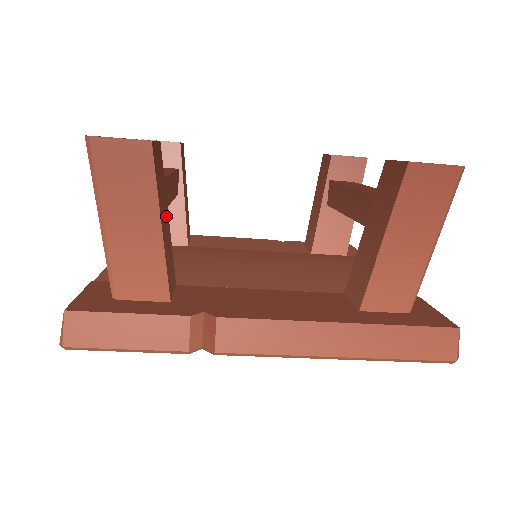
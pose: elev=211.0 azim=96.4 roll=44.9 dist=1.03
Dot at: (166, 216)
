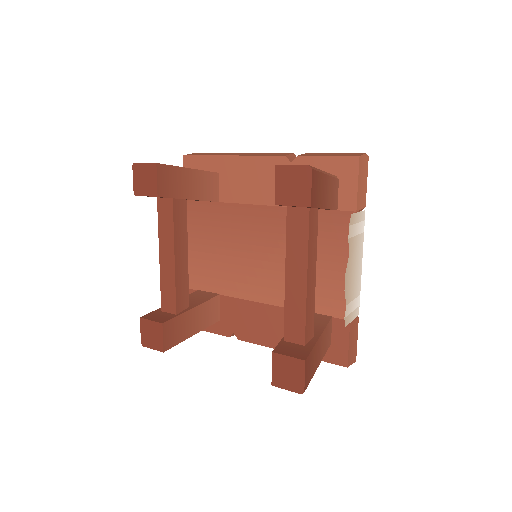
Dot at: (192, 317)
